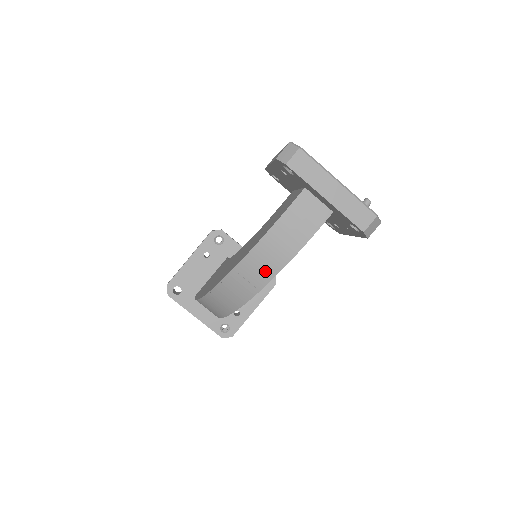
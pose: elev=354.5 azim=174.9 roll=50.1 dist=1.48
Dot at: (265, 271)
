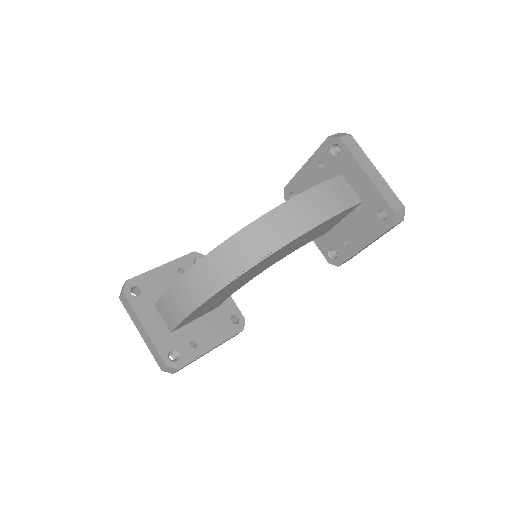
Dot at: (292, 228)
